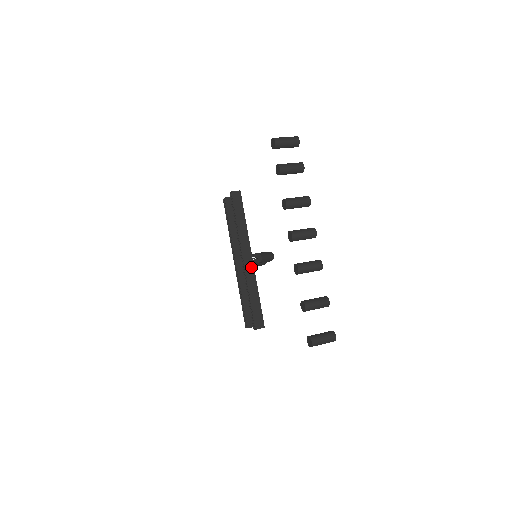
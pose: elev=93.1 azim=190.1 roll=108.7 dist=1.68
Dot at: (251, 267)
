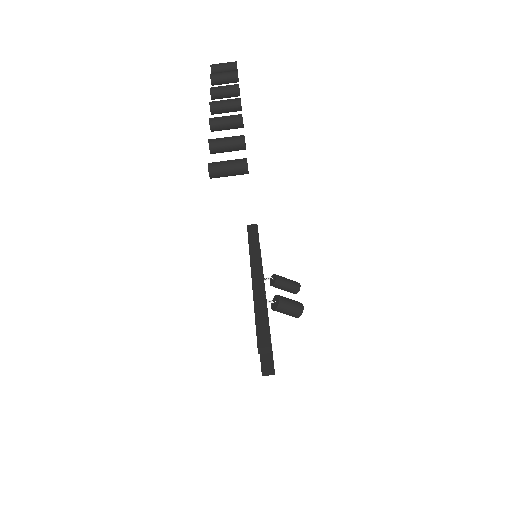
Dot at: (260, 284)
